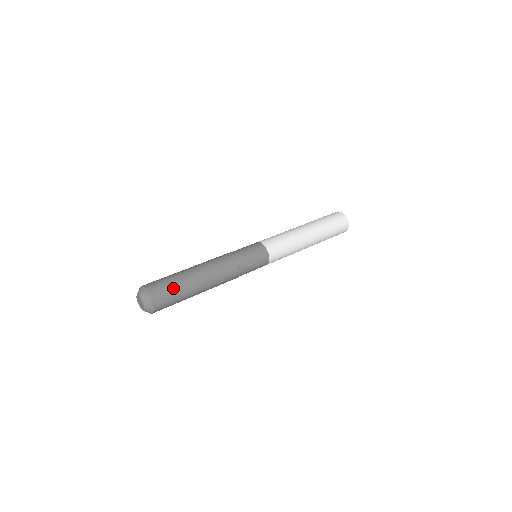
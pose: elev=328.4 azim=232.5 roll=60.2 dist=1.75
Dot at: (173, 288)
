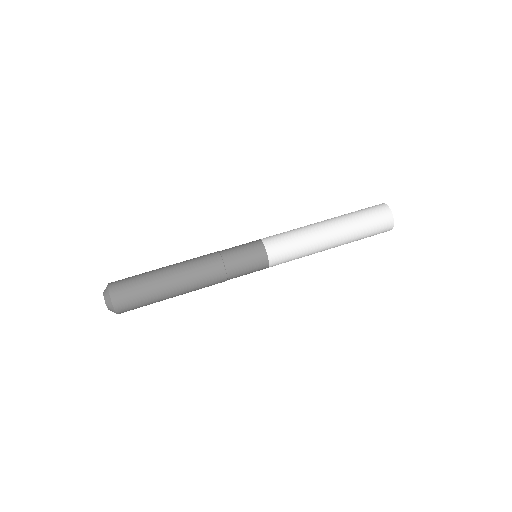
Dot at: (137, 281)
